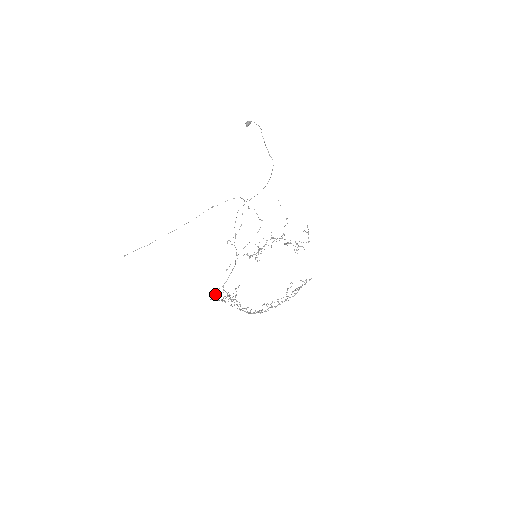
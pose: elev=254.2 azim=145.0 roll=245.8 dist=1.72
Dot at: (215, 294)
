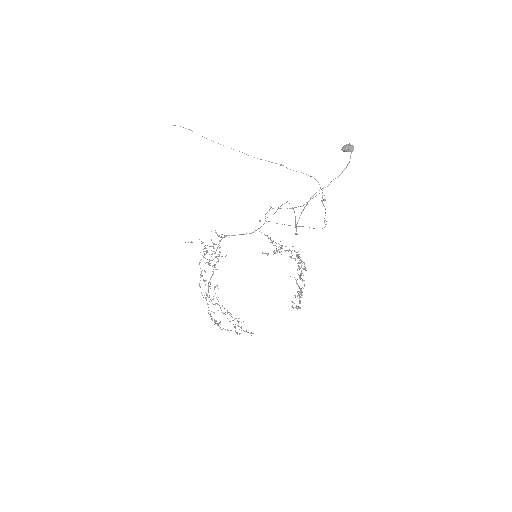
Dot at: occluded
